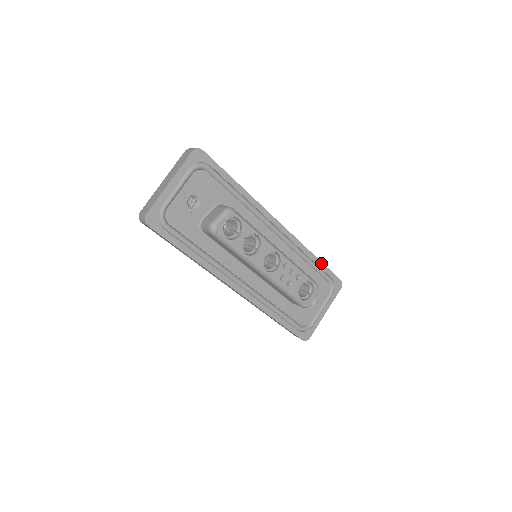
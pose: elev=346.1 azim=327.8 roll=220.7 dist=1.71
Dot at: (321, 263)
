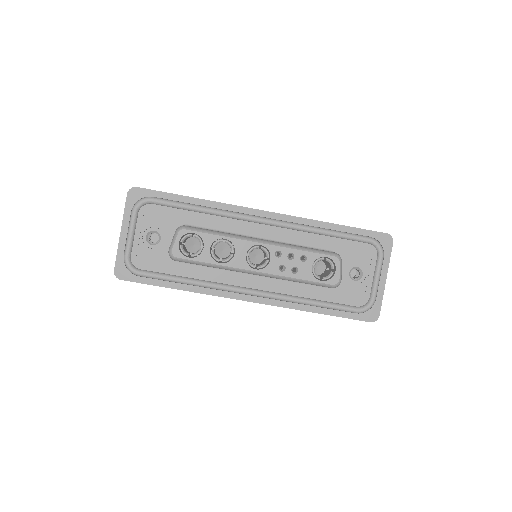
Dot at: (344, 227)
